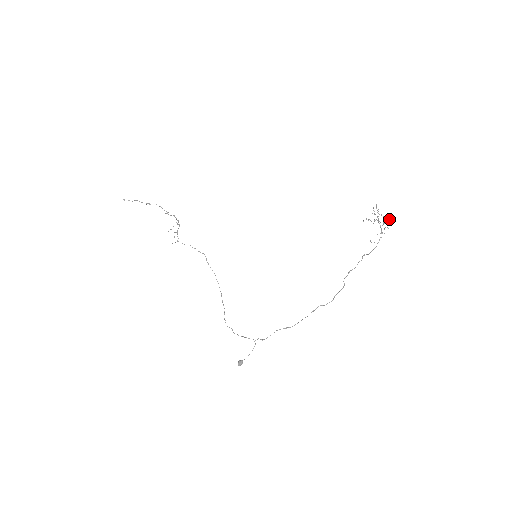
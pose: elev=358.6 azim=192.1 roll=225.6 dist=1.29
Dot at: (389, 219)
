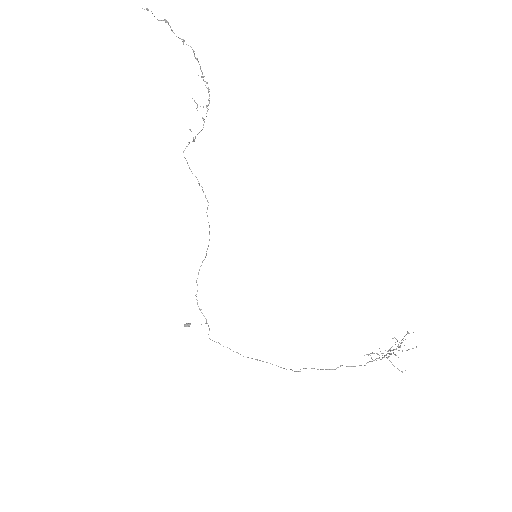
Dot at: (408, 349)
